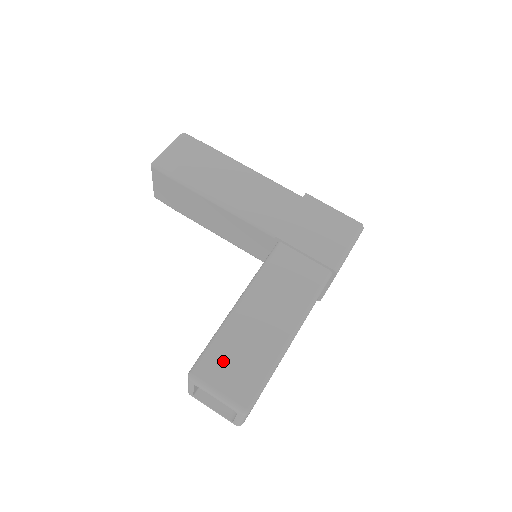
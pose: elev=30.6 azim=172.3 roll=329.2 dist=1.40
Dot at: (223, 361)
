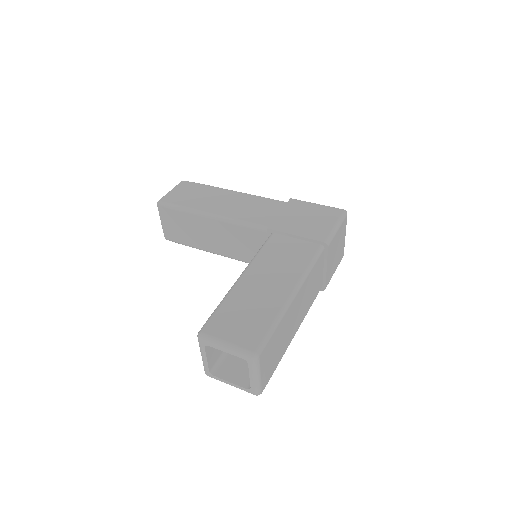
Dot at: (229, 319)
